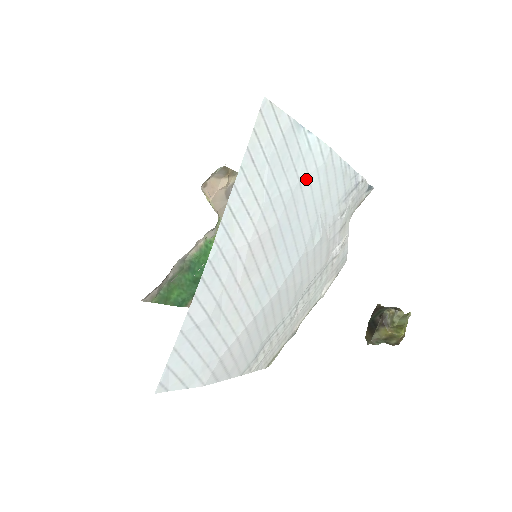
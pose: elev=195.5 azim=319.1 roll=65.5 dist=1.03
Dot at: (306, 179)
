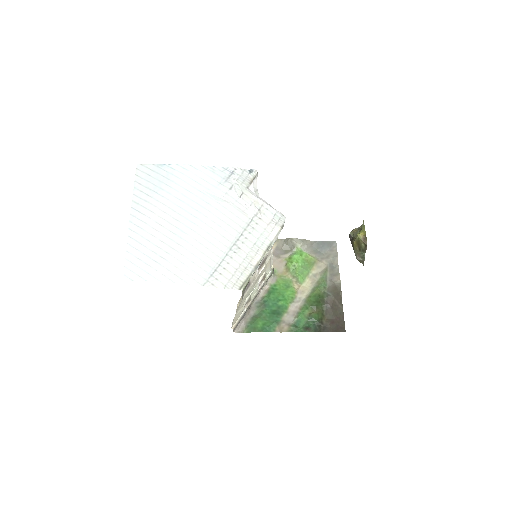
Dot at: (179, 180)
